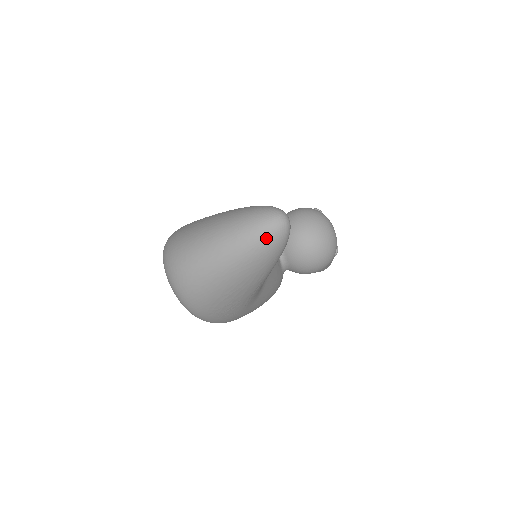
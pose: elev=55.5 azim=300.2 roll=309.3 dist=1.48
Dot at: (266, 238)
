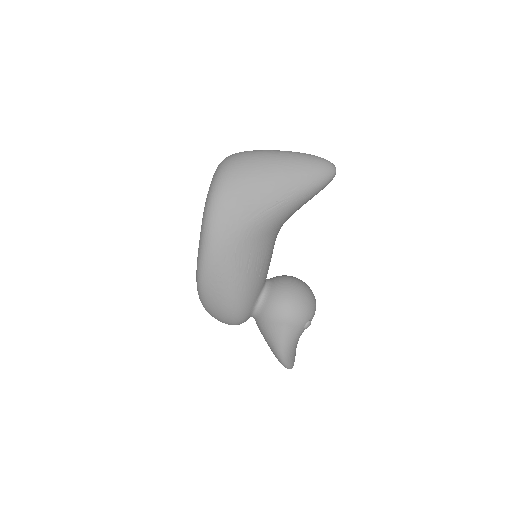
Dot at: (320, 161)
